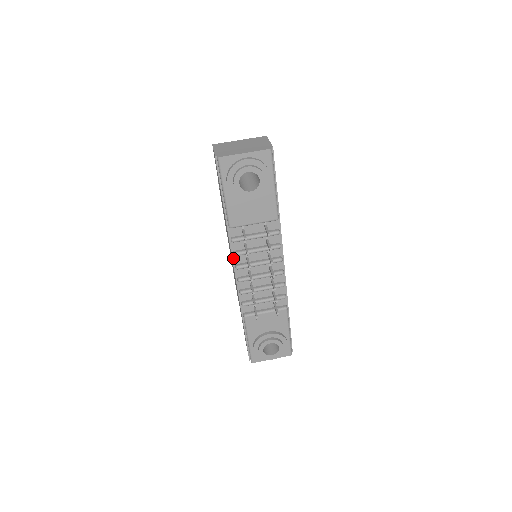
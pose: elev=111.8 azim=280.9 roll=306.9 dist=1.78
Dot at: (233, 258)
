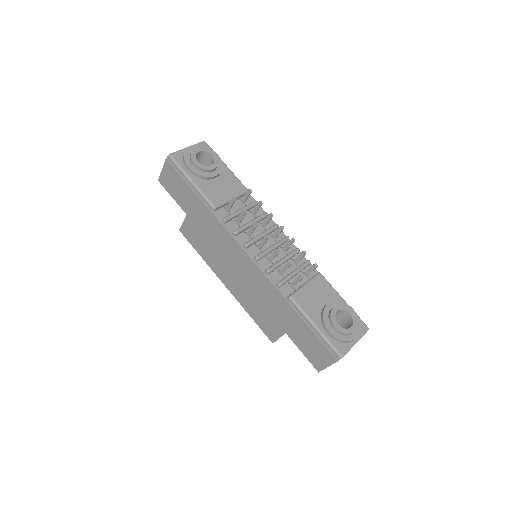
Dot at: (236, 240)
